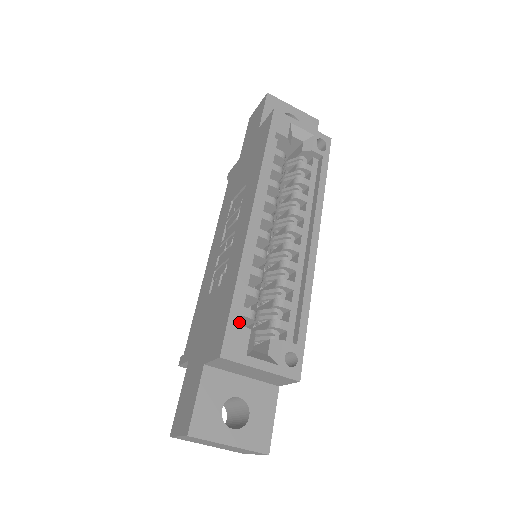
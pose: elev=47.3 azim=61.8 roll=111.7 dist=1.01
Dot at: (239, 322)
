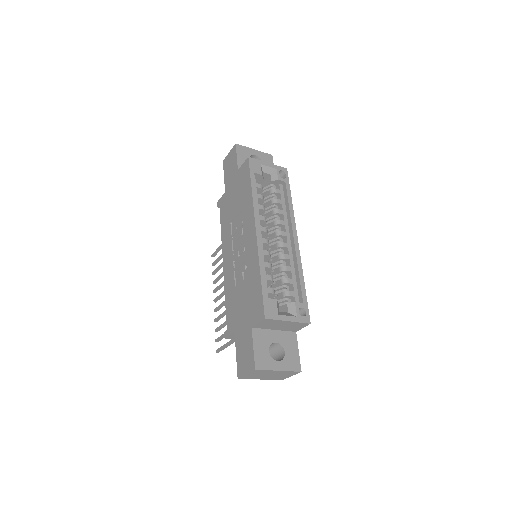
Dot at: occluded
